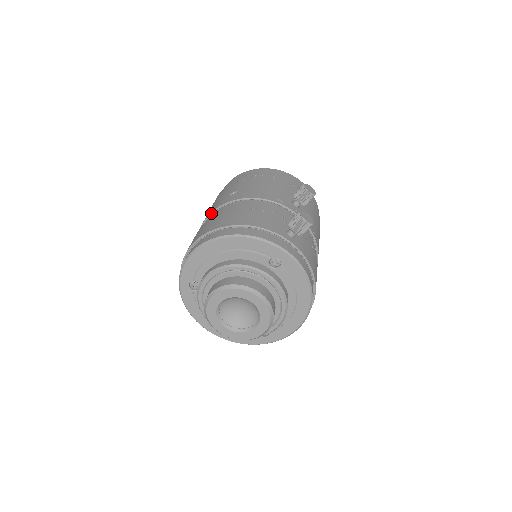
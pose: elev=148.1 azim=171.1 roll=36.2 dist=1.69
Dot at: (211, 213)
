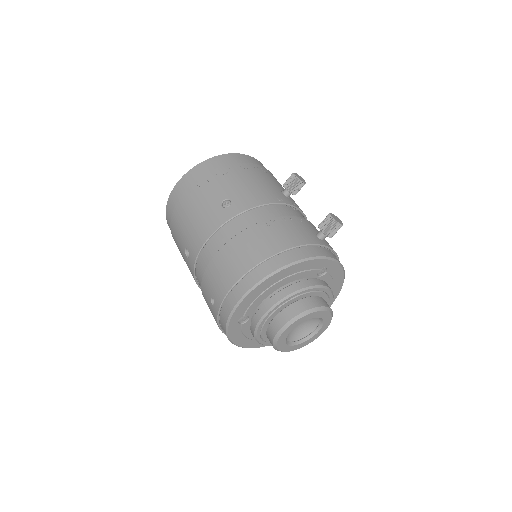
Dot at: (214, 233)
